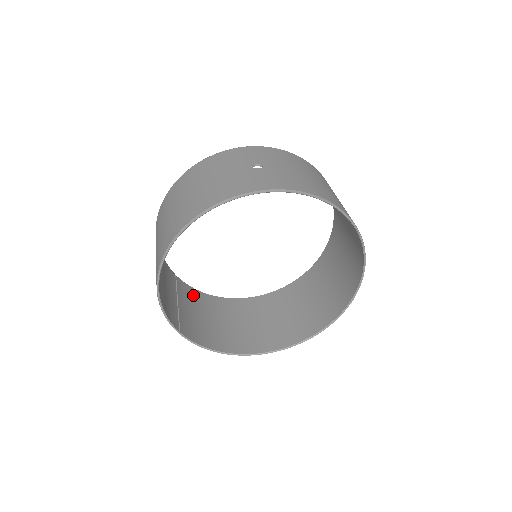
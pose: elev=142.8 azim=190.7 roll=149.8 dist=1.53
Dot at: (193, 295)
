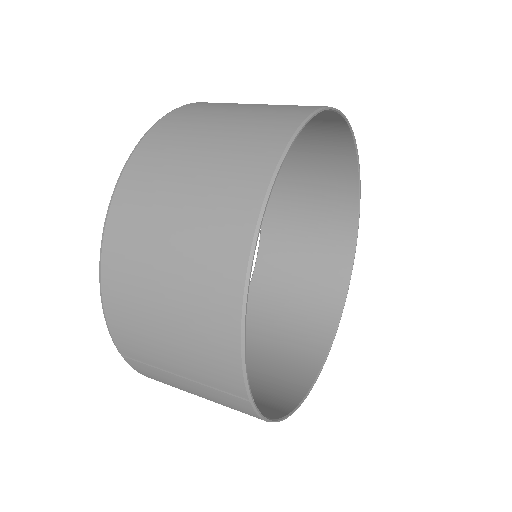
Dot at: occluded
